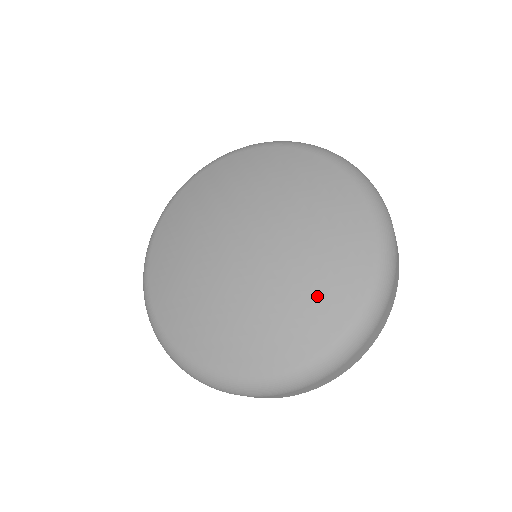
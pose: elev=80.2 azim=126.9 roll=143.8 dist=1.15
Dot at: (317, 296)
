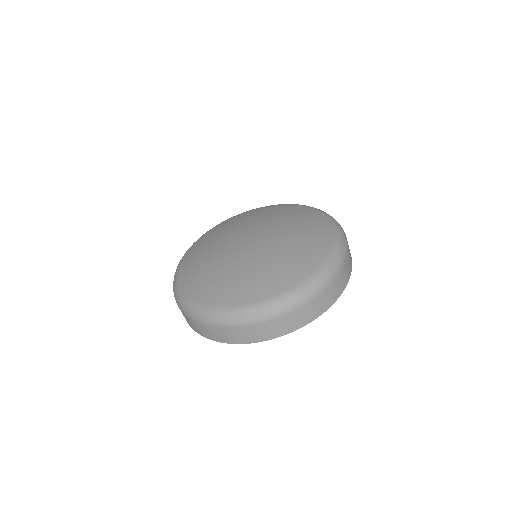
Dot at: (294, 258)
